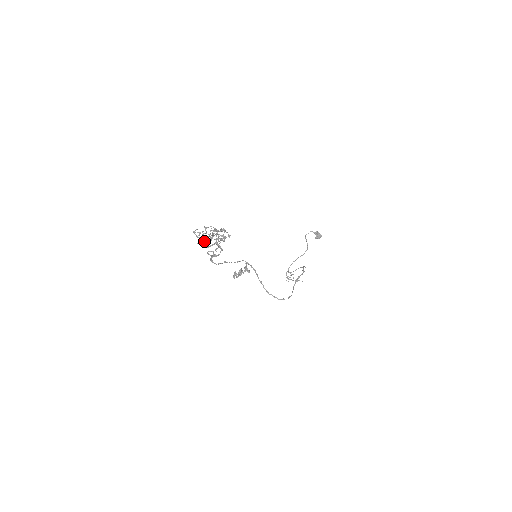
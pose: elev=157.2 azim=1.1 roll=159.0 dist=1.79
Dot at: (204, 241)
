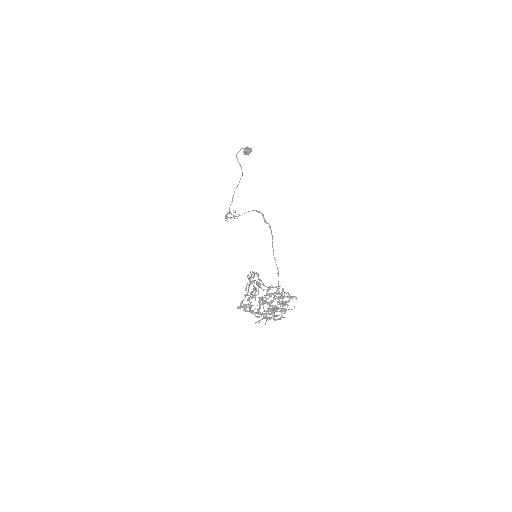
Dot at: (265, 317)
